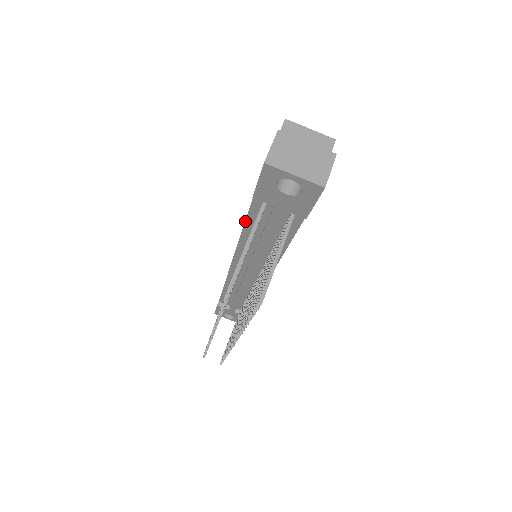
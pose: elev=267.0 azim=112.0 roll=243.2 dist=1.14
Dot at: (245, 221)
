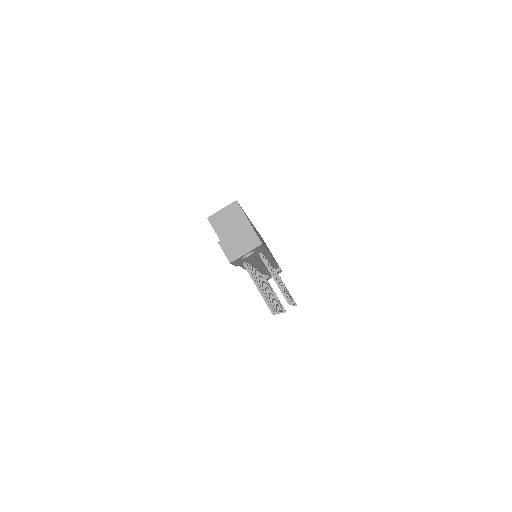
Dot at: occluded
